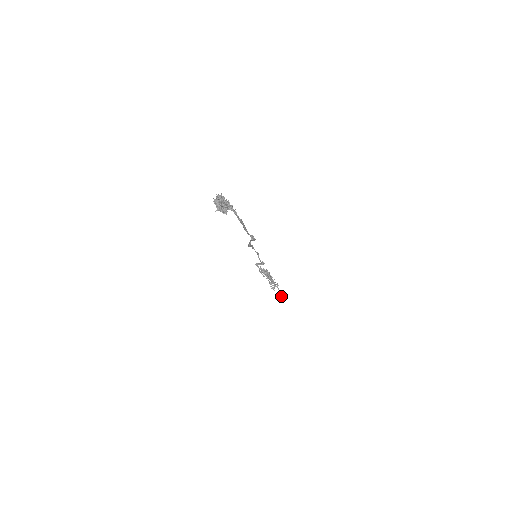
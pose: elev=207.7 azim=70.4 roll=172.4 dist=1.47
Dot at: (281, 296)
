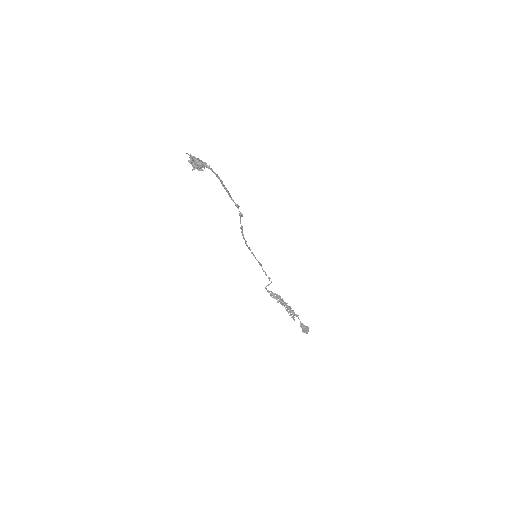
Dot at: (305, 327)
